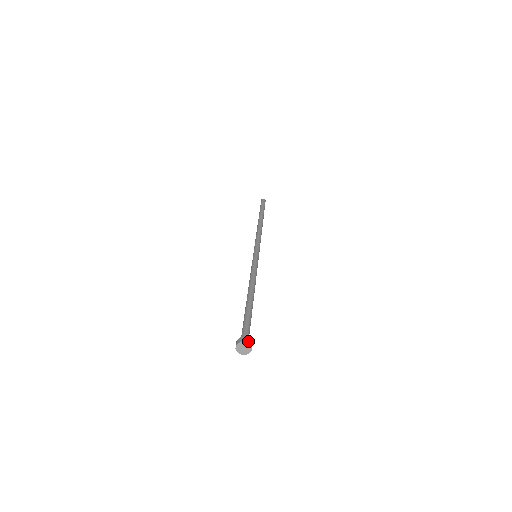
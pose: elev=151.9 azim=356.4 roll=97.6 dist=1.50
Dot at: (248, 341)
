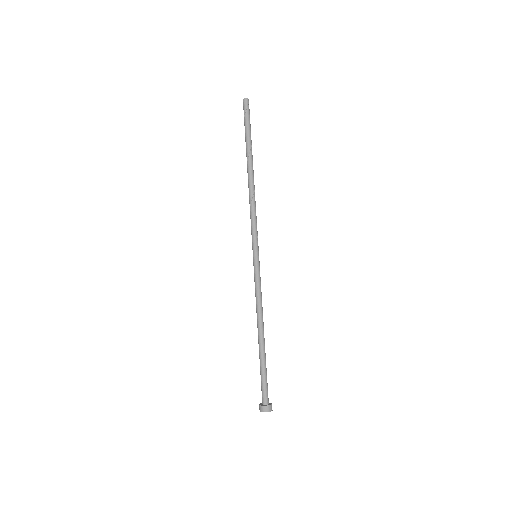
Dot at: (264, 410)
